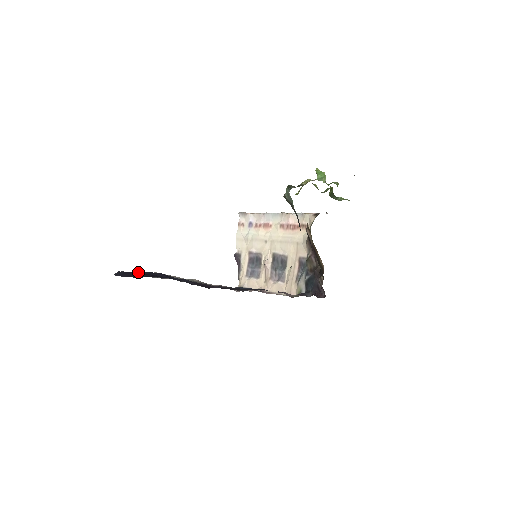
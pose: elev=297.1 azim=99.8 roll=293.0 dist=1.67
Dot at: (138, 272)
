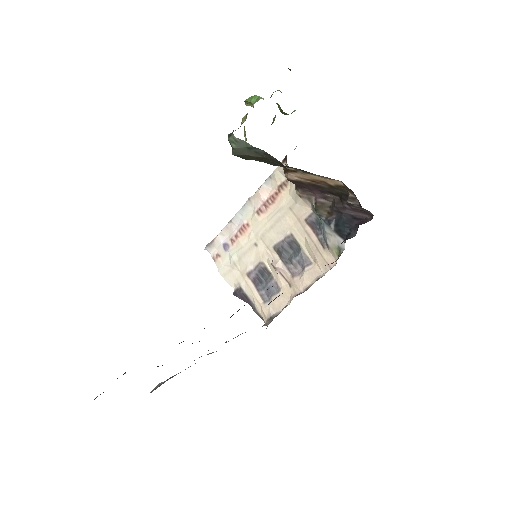
Dot at: occluded
